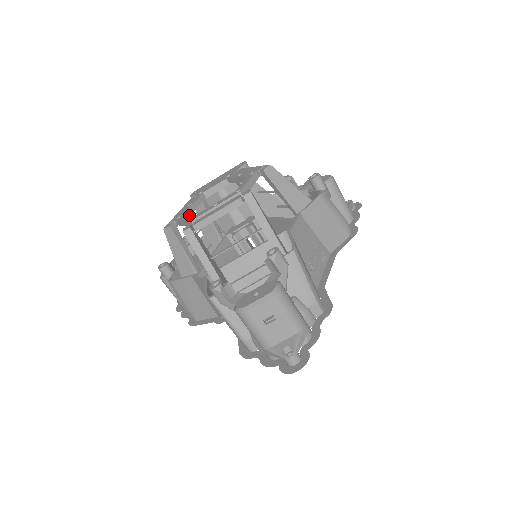
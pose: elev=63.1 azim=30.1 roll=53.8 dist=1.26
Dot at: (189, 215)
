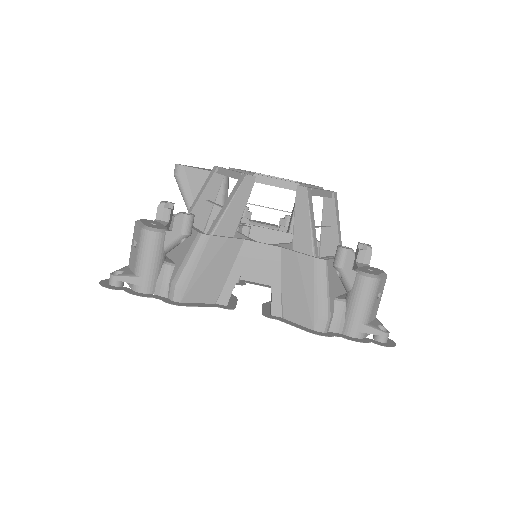
Dot at: occluded
